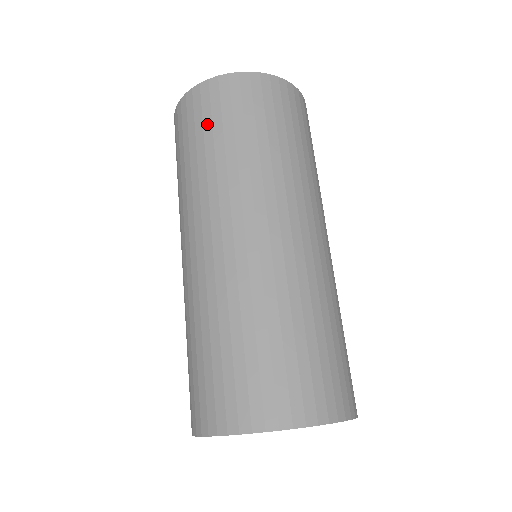
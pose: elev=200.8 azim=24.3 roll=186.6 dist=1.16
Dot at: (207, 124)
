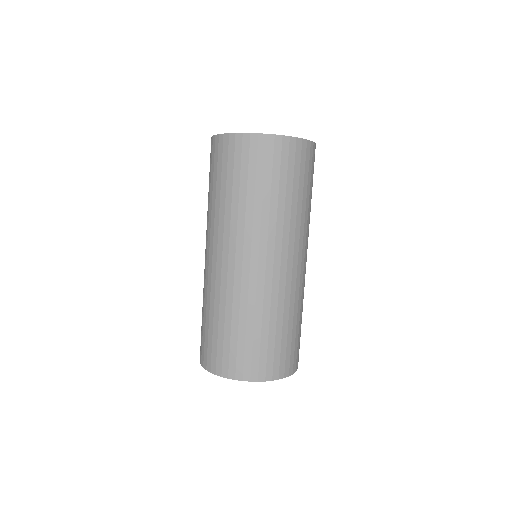
Dot at: (224, 172)
